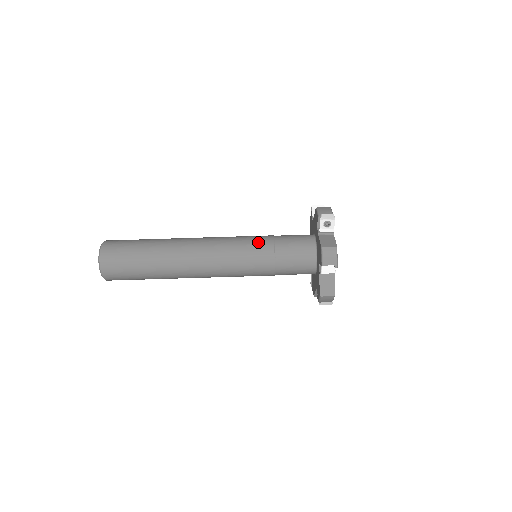
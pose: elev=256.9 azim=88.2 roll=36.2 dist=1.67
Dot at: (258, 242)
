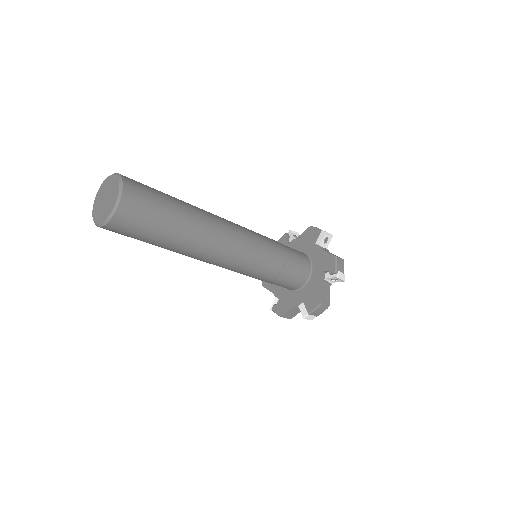
Dot at: (273, 259)
